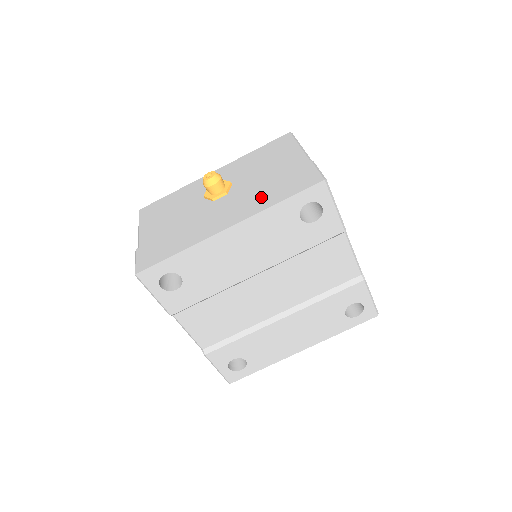
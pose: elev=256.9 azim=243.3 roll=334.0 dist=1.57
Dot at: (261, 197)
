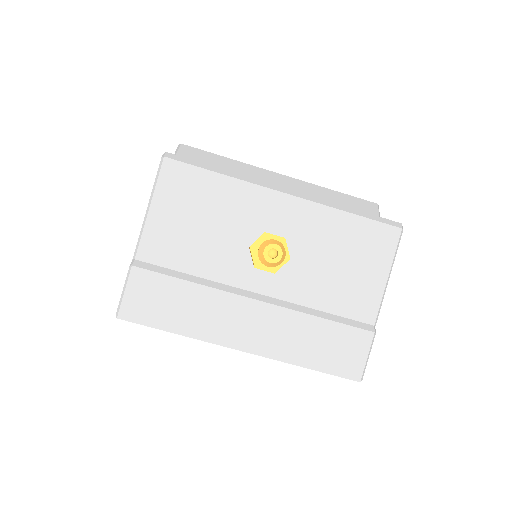
Dot at: (298, 338)
